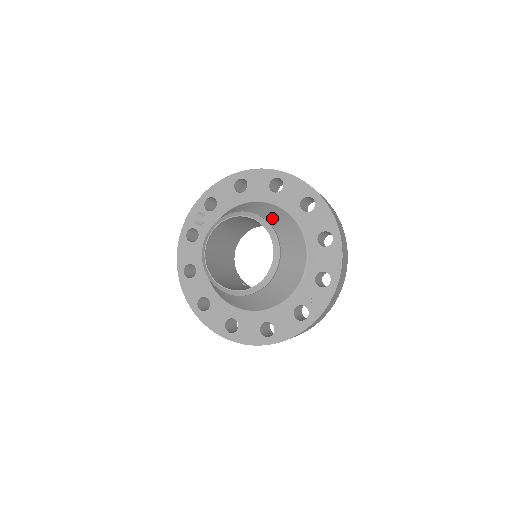
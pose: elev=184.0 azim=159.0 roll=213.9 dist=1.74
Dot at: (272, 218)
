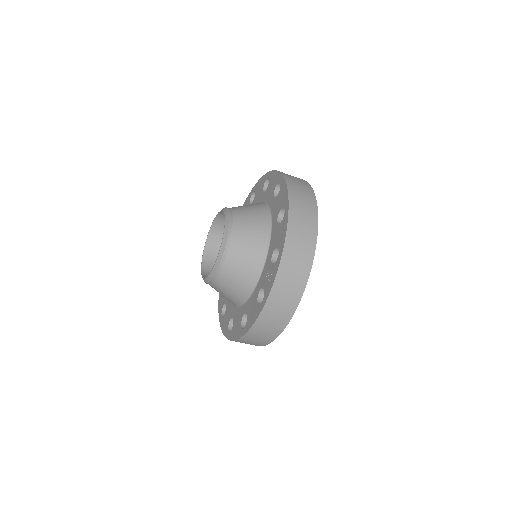
Dot at: (241, 208)
